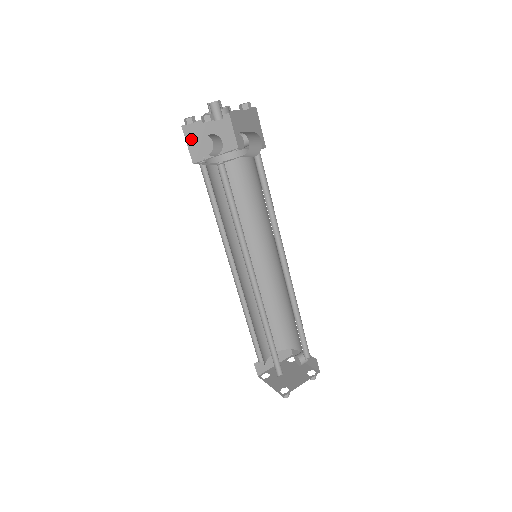
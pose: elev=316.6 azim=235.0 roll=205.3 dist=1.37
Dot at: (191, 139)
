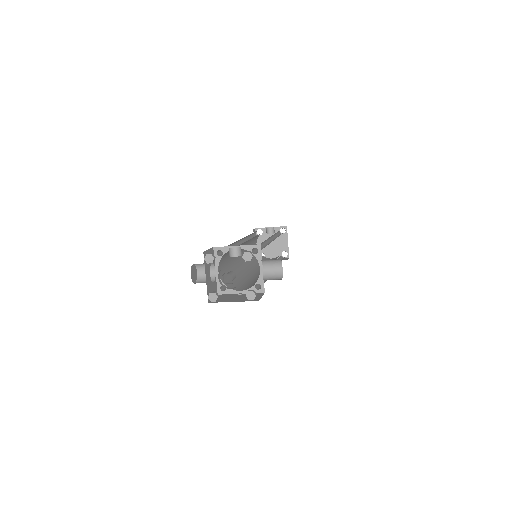
Dot at: occluded
